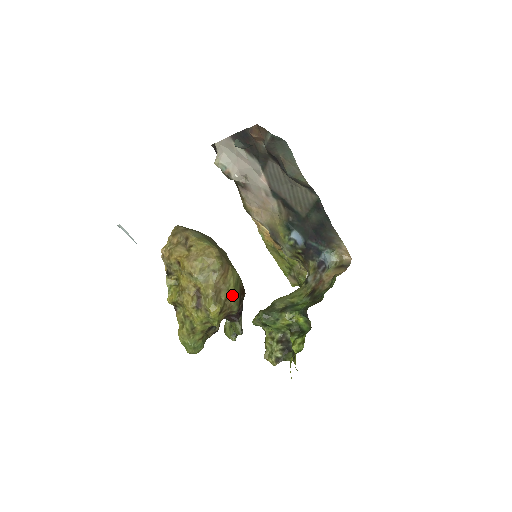
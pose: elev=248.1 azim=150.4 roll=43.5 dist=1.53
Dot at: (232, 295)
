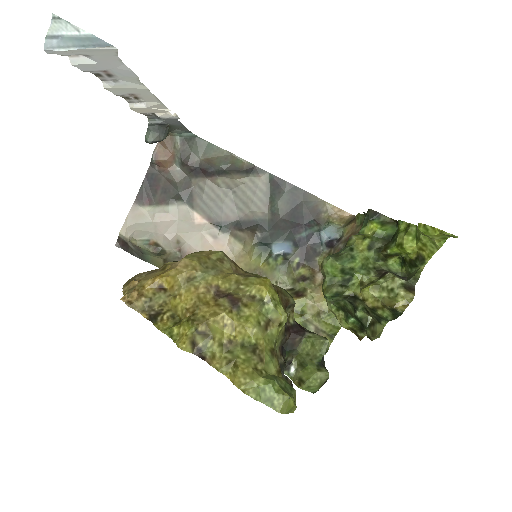
Dot at: occluded
